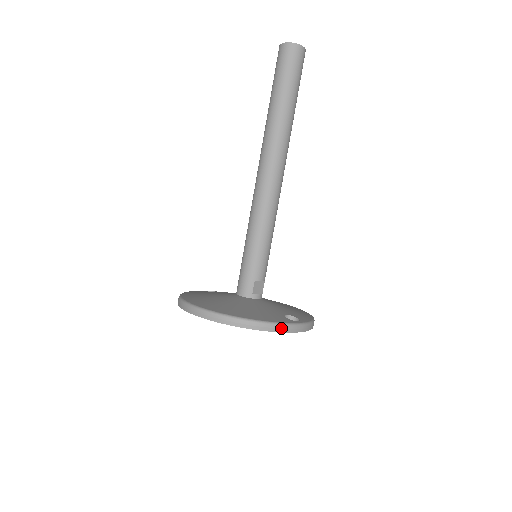
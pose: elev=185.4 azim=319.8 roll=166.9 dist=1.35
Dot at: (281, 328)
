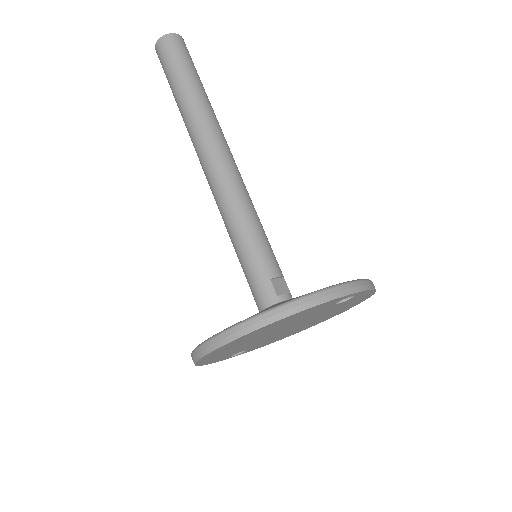
Dot at: (333, 293)
